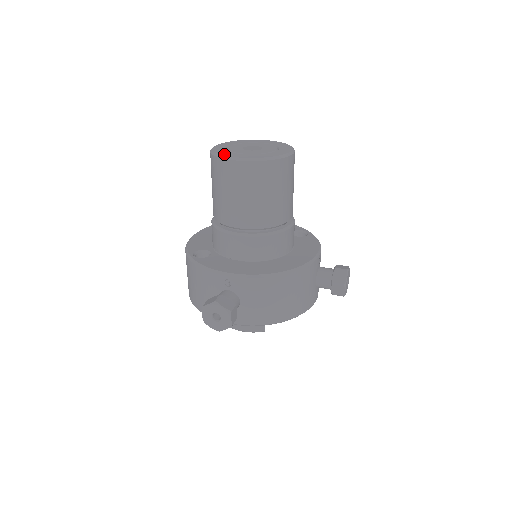
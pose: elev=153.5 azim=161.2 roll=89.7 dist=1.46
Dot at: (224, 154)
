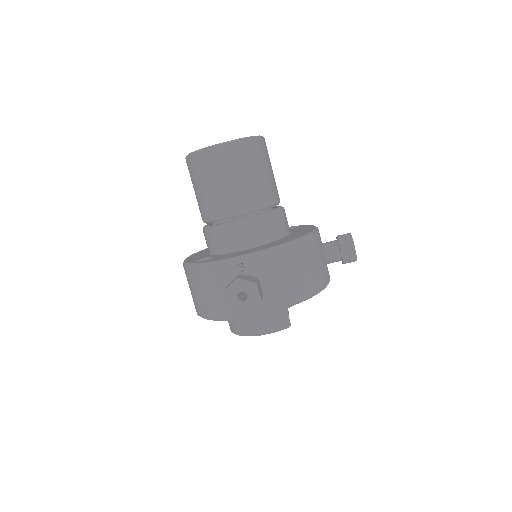
Dot at: (201, 149)
